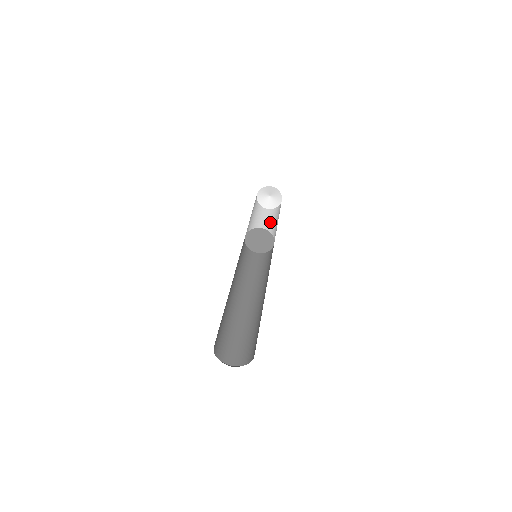
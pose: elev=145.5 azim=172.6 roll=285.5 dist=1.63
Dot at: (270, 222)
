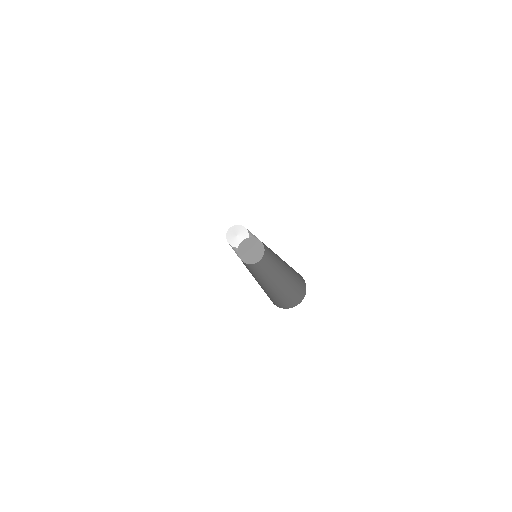
Dot at: occluded
